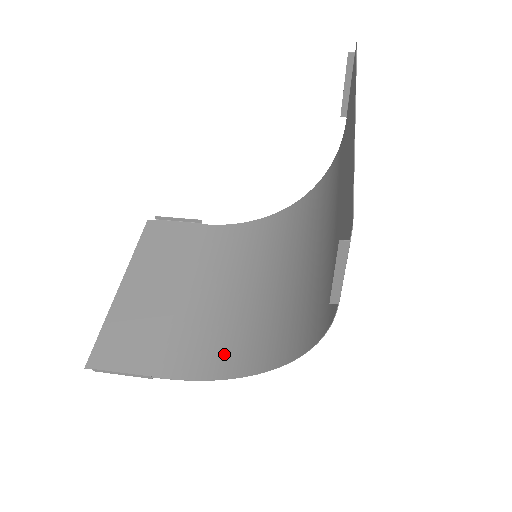
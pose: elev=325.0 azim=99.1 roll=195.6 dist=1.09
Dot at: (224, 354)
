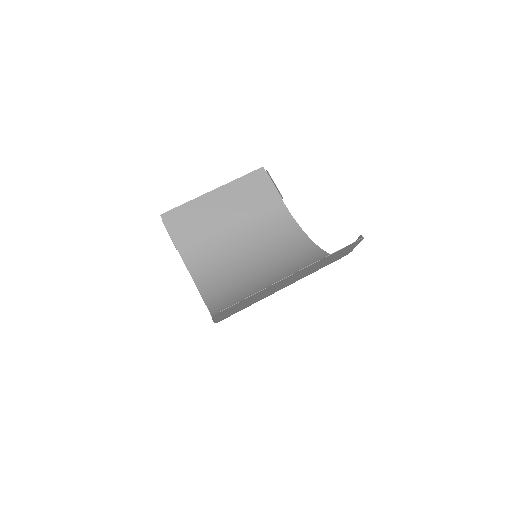
Dot at: (208, 274)
